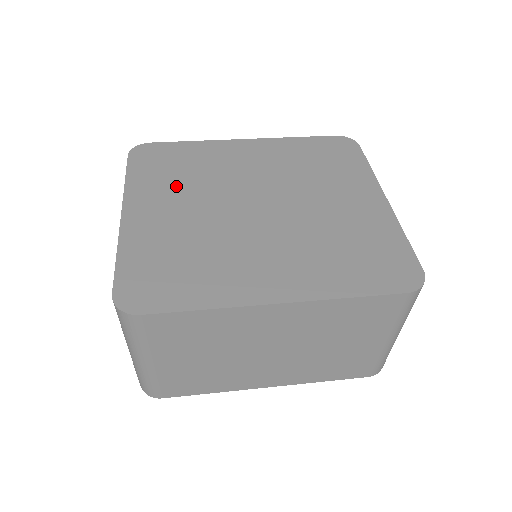
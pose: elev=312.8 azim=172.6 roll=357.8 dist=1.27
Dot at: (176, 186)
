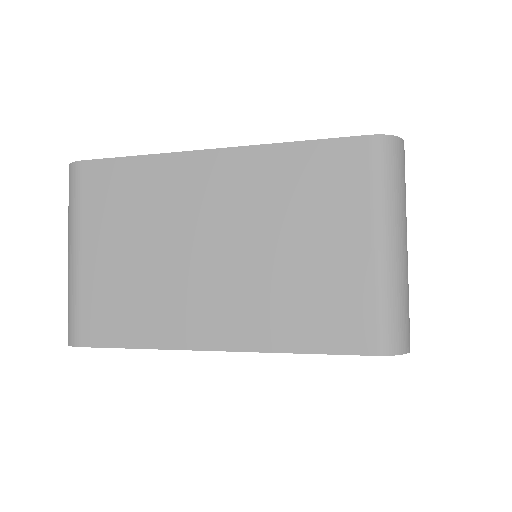
Dot at: occluded
